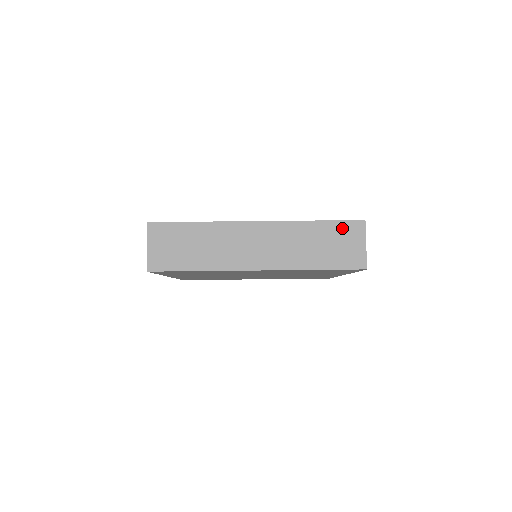
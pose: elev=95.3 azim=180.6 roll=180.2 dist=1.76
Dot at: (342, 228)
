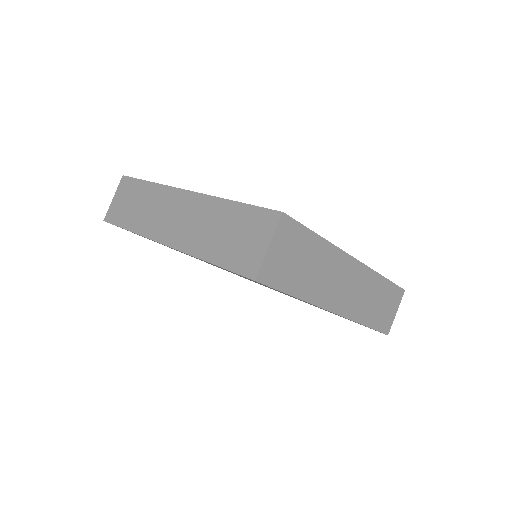
Dot at: (393, 292)
